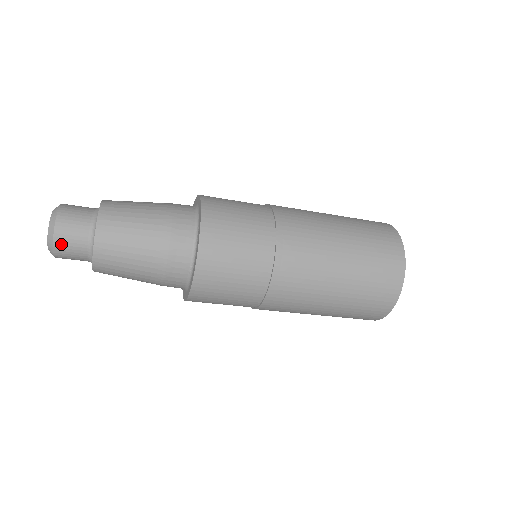
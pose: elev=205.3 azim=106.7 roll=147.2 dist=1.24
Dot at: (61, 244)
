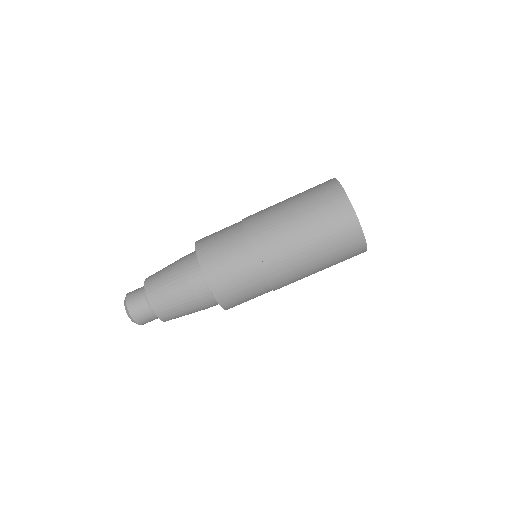
Dot at: (138, 318)
